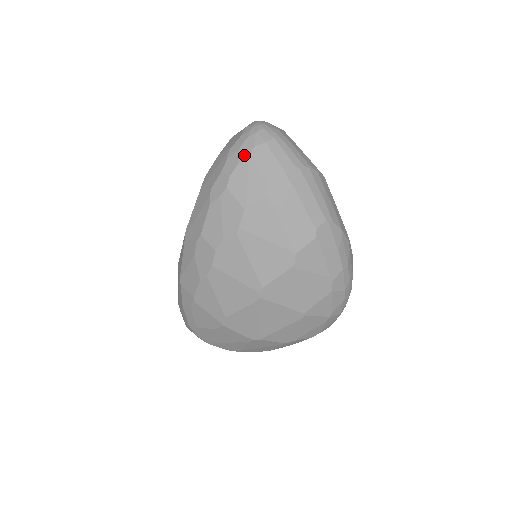
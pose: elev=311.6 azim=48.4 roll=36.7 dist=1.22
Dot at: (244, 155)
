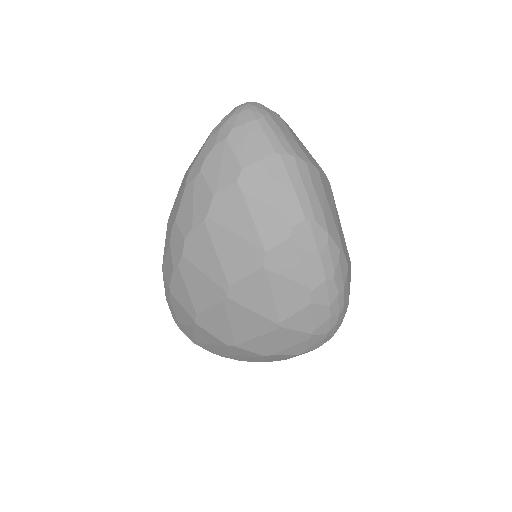
Dot at: (222, 136)
